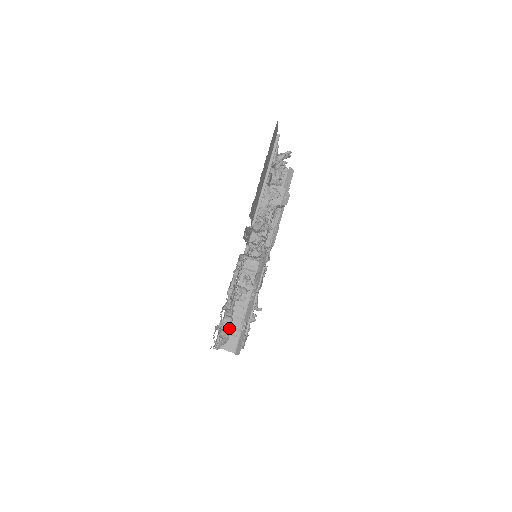
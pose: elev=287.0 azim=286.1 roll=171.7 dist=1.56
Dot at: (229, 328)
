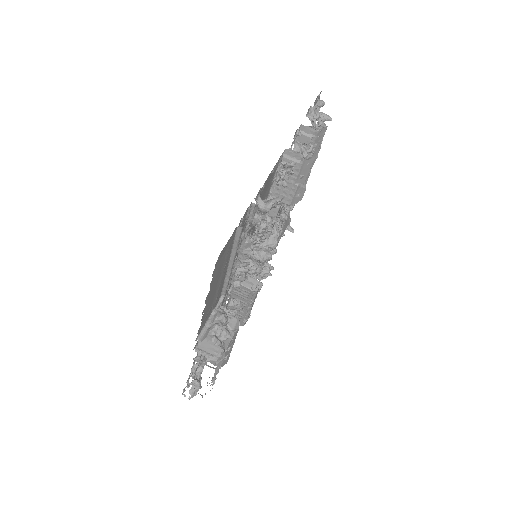
Dot at: occluded
